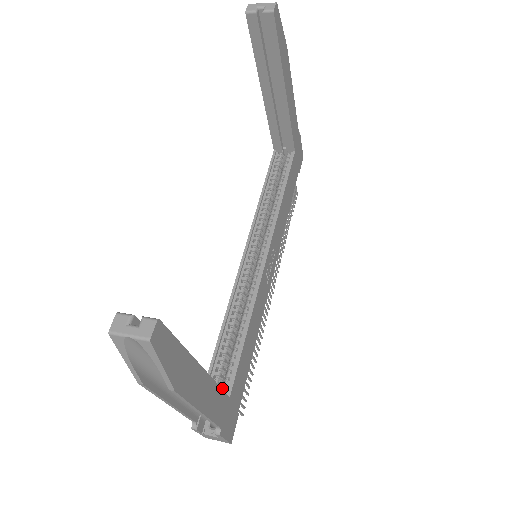
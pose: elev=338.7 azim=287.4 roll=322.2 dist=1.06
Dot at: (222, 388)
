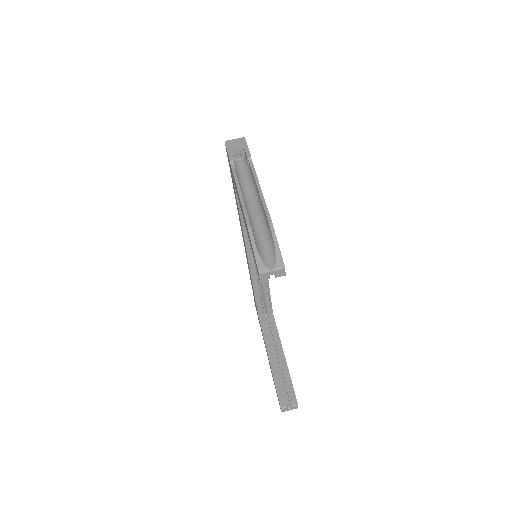
Dot at: (265, 308)
